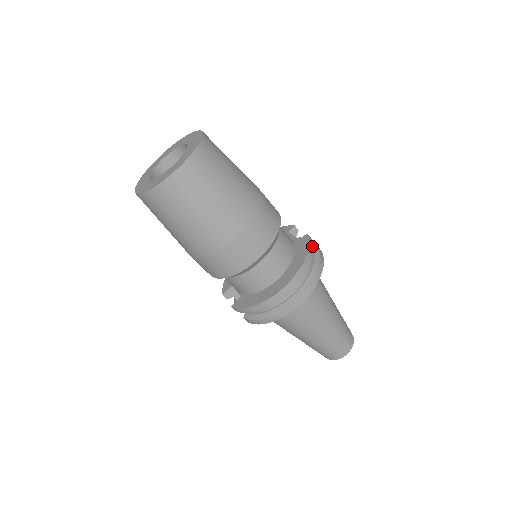
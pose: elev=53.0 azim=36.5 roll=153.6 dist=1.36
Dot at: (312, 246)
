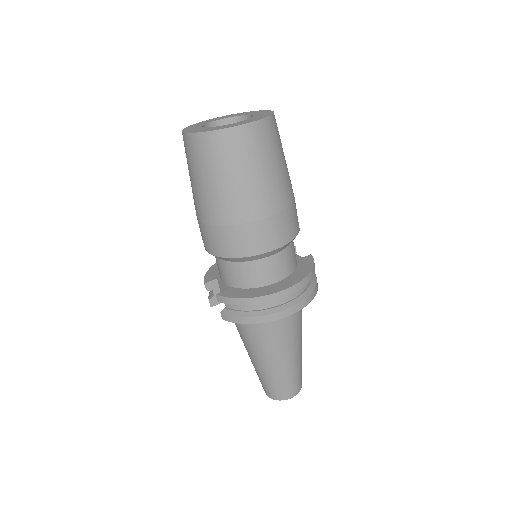
Dot at: occluded
